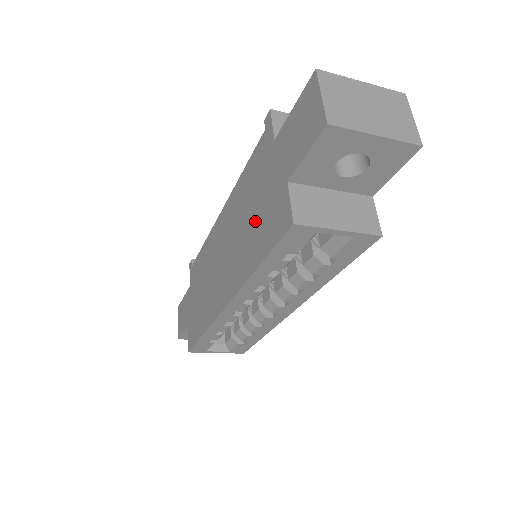
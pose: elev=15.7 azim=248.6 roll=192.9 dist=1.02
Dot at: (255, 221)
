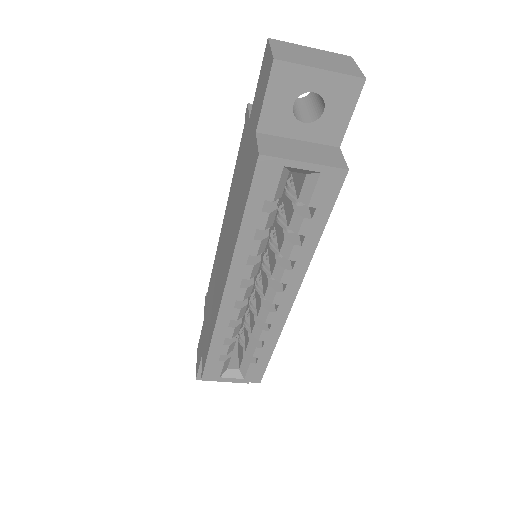
Dot at: (240, 192)
